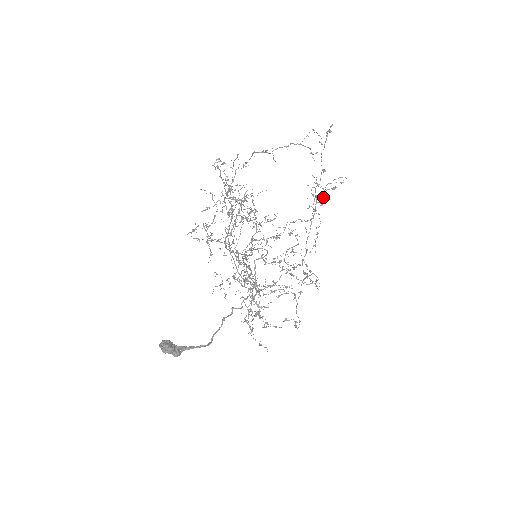
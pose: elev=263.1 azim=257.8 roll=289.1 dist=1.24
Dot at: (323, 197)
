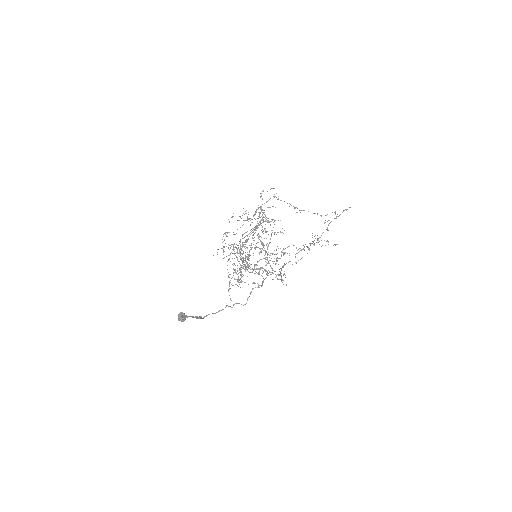
Dot at: (318, 242)
